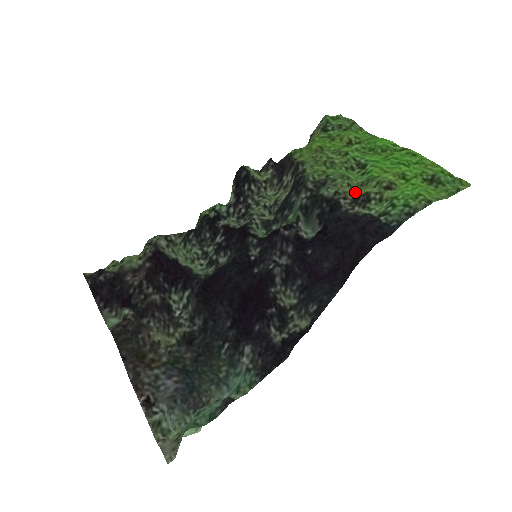
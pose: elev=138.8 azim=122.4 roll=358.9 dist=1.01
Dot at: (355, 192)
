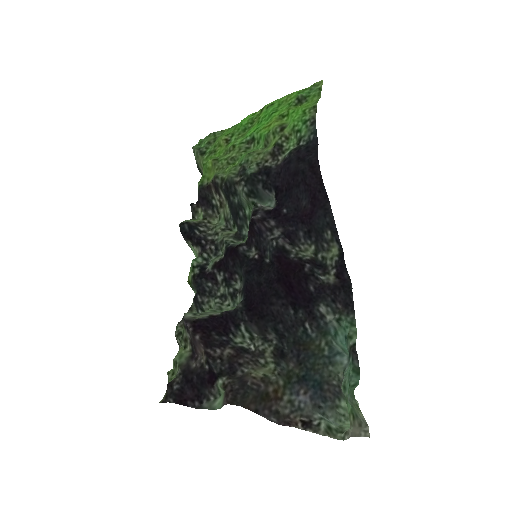
Dot at: (268, 152)
